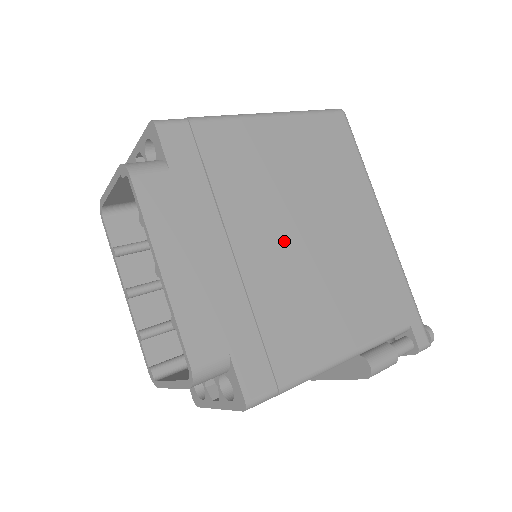
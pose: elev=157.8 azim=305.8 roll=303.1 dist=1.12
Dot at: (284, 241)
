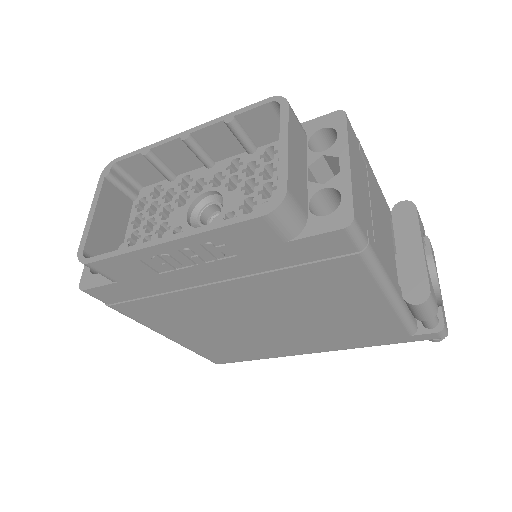
Dot at: occluded
